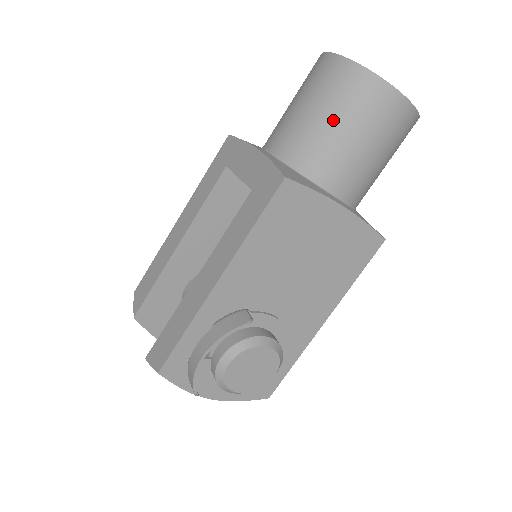
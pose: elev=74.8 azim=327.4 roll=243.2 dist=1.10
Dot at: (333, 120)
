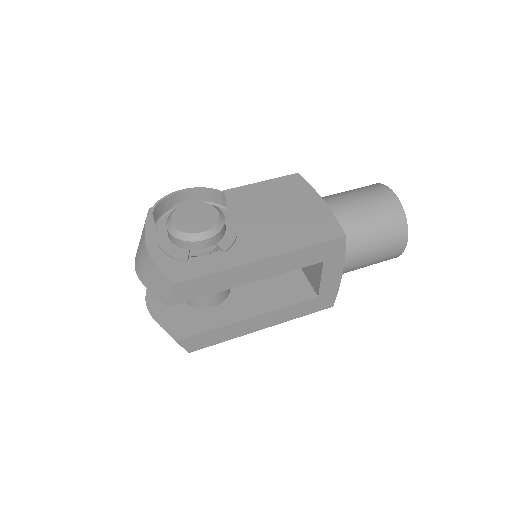
Dot at: occluded
